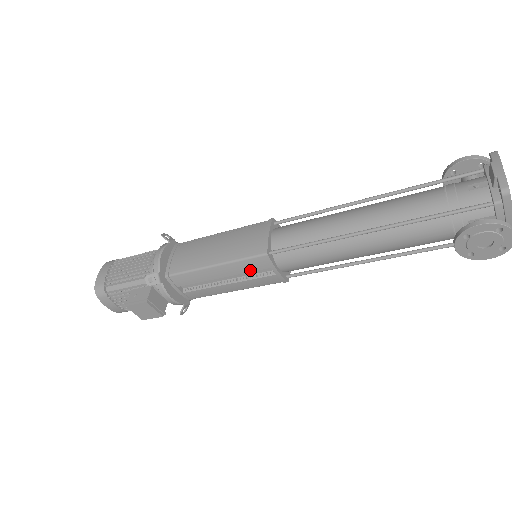
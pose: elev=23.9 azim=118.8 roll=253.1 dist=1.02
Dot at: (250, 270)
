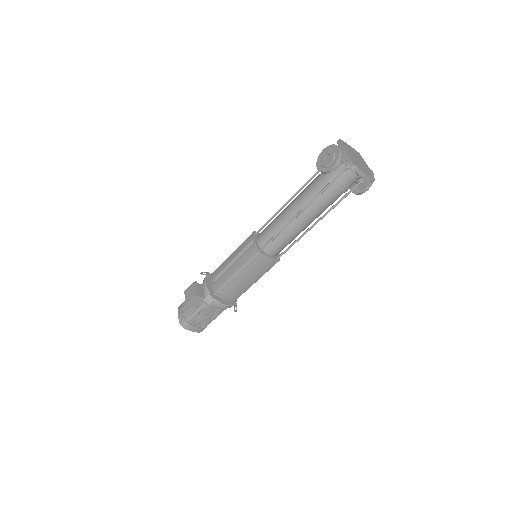
Dot at: (244, 247)
